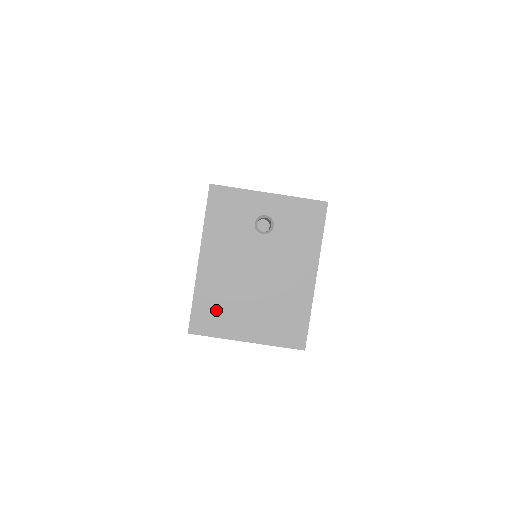
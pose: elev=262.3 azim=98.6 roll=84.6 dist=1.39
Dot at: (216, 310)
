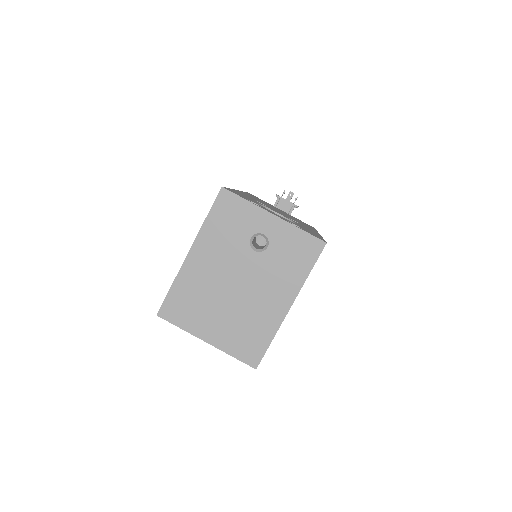
Dot at: (188, 304)
